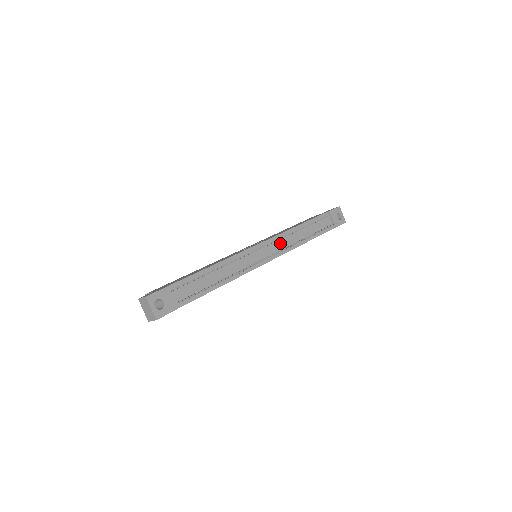
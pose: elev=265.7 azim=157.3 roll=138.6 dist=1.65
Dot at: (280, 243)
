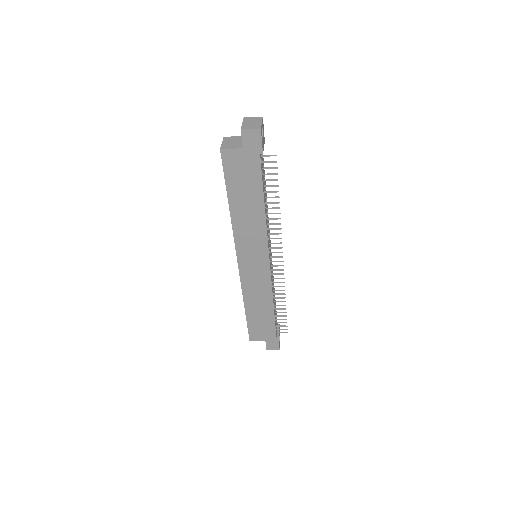
Dot at: occluded
